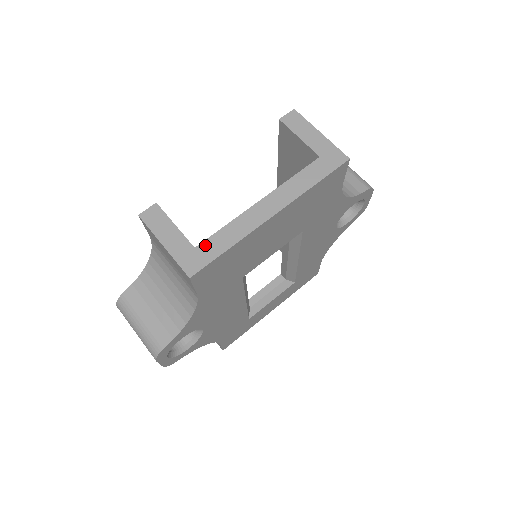
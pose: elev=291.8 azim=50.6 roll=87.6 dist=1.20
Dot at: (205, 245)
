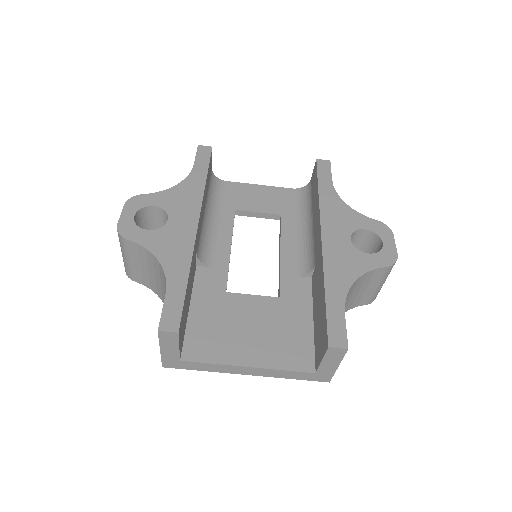
Dot at: (188, 363)
